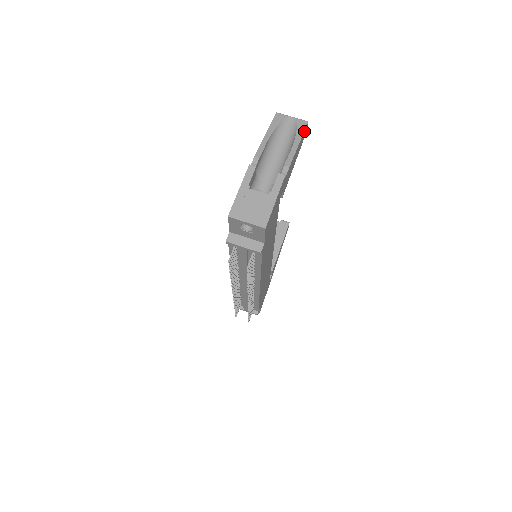
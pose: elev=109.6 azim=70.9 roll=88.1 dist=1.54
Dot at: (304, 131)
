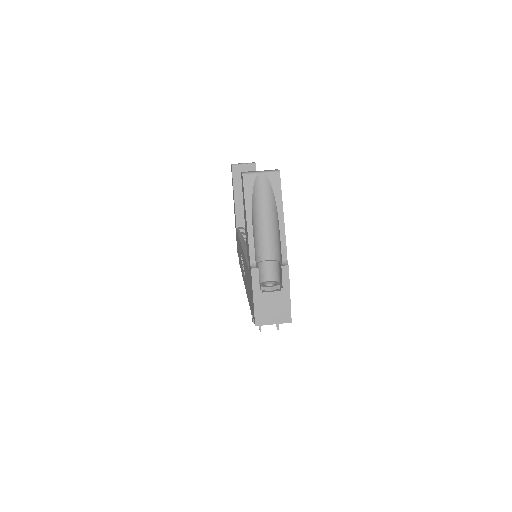
Dot at: (280, 188)
